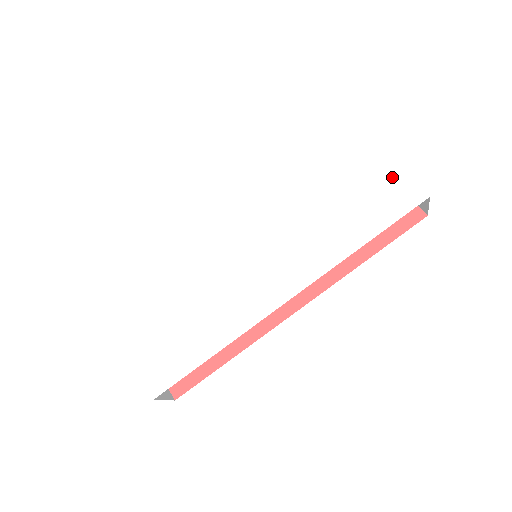
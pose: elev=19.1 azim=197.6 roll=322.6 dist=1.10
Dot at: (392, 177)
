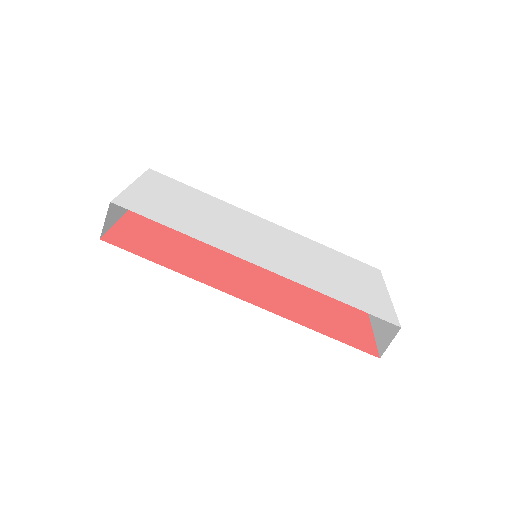
Dot at: (385, 304)
